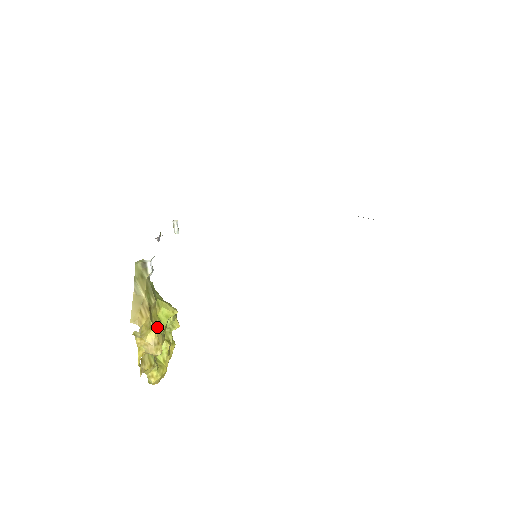
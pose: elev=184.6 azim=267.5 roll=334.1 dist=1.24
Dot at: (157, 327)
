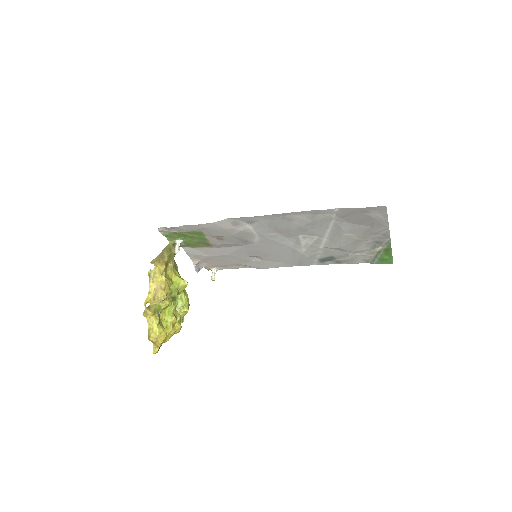
Dot at: (168, 281)
